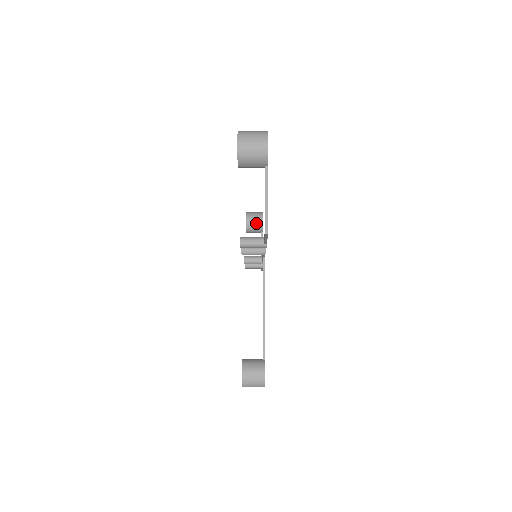
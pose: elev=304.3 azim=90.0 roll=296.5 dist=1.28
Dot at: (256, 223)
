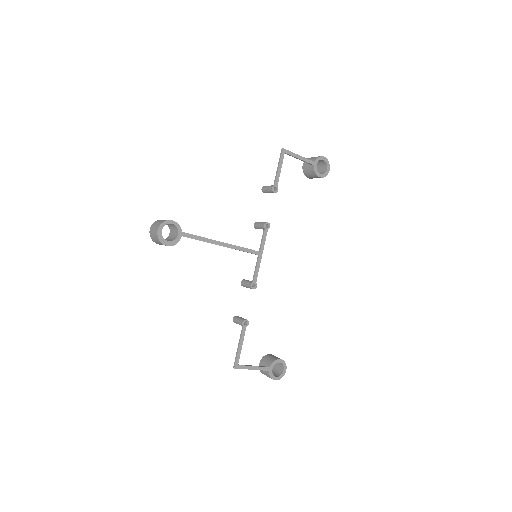
Dot at: (274, 357)
